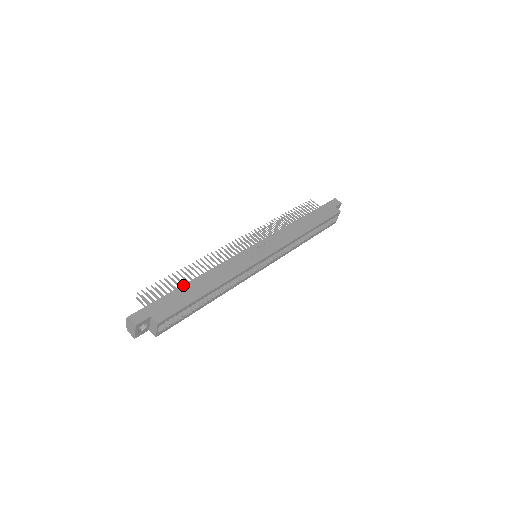
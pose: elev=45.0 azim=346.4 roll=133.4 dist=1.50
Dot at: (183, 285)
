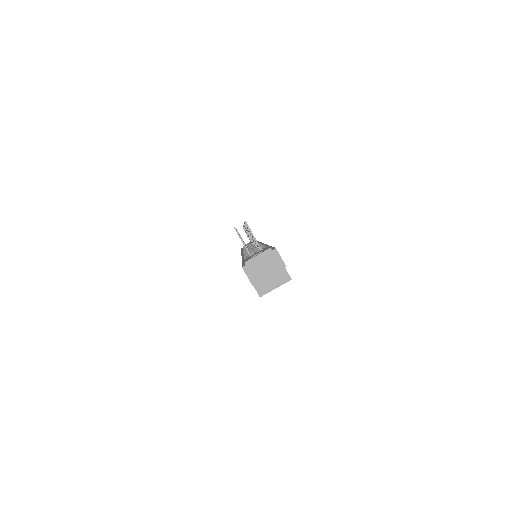
Dot at: occluded
